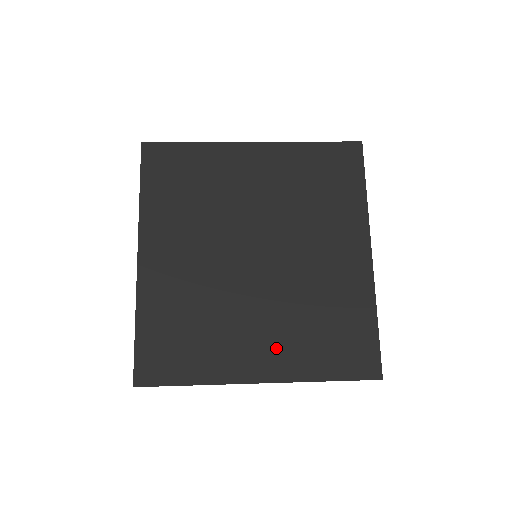
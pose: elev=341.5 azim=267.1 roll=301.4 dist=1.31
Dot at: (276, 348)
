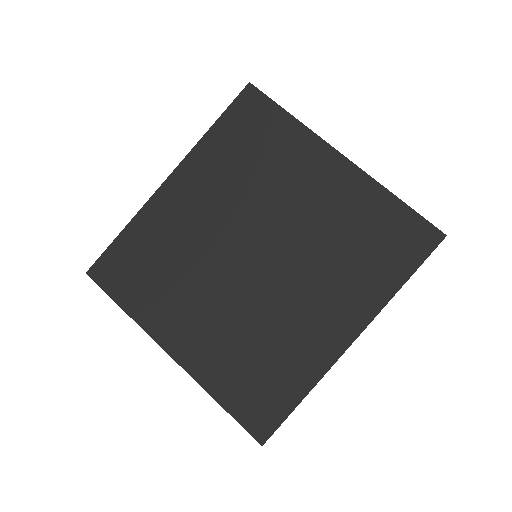
Dot at: (204, 341)
